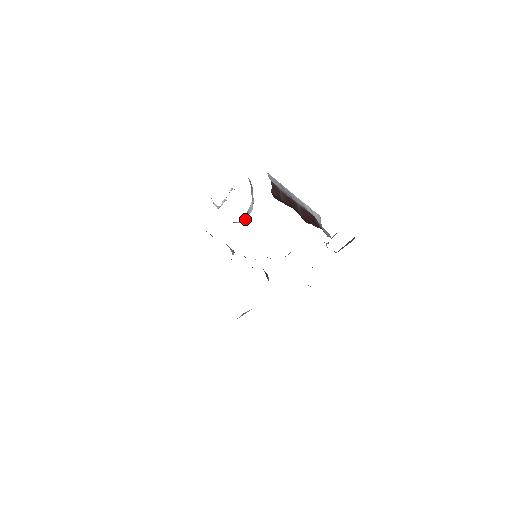
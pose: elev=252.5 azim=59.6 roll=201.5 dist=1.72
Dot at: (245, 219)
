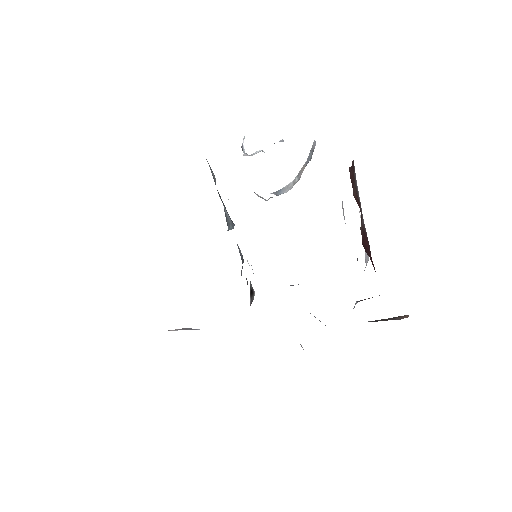
Dot at: (271, 197)
